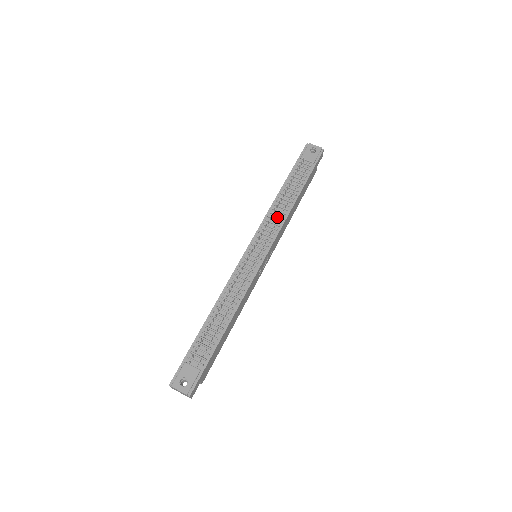
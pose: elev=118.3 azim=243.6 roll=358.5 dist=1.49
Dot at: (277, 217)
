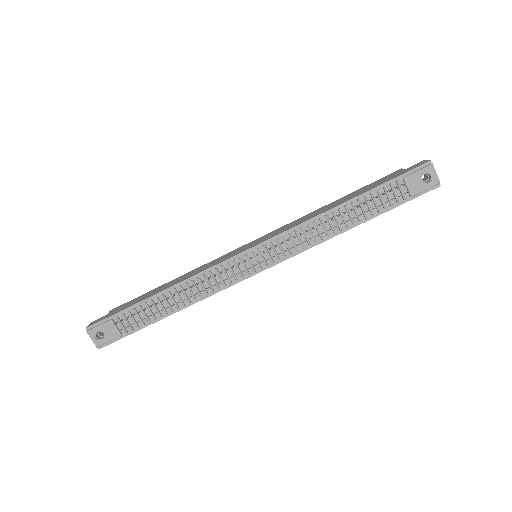
Dot at: (310, 235)
